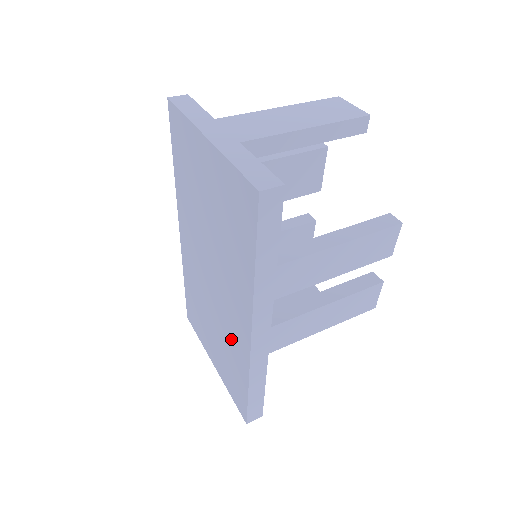
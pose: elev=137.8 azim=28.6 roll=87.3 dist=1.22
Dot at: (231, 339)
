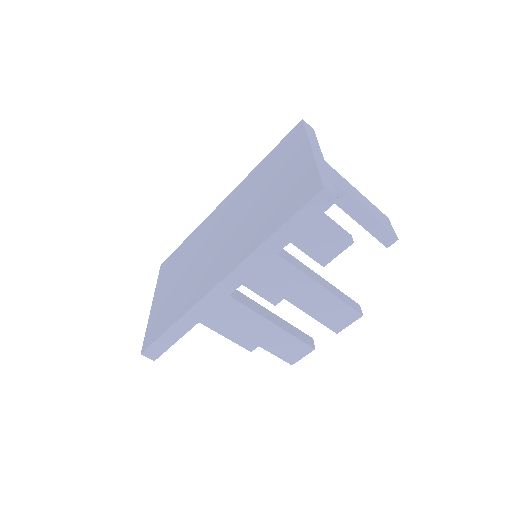
Dot at: (196, 283)
